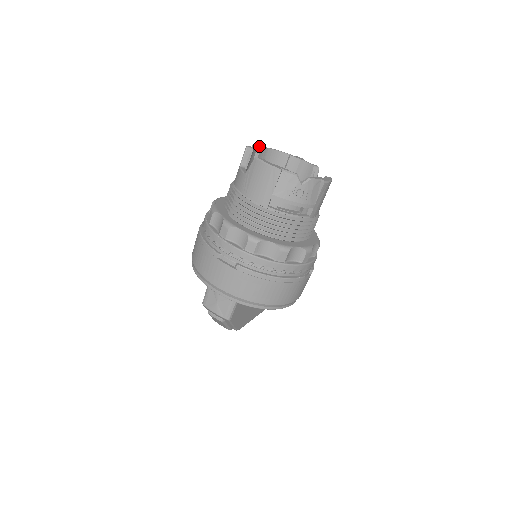
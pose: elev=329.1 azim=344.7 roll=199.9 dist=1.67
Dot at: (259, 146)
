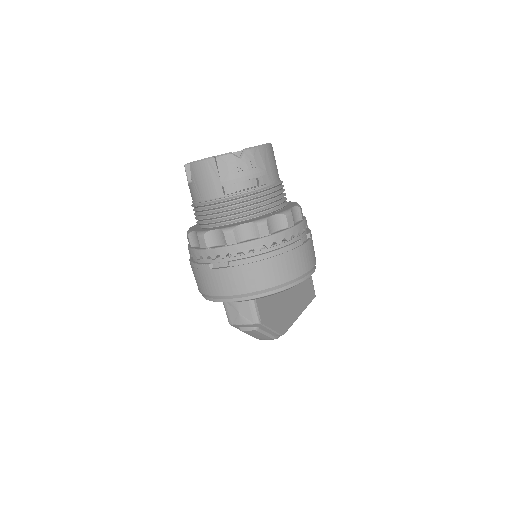
Dot at: occluded
